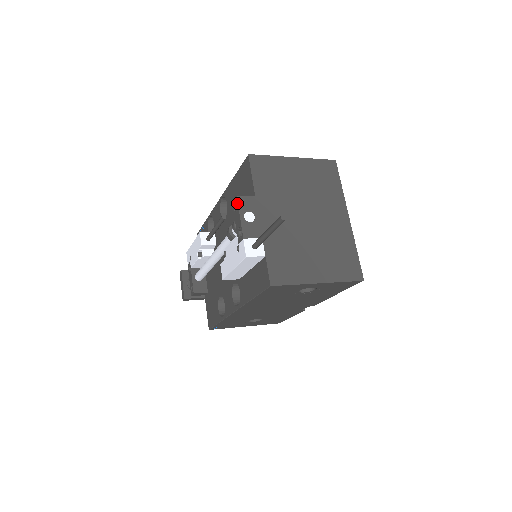
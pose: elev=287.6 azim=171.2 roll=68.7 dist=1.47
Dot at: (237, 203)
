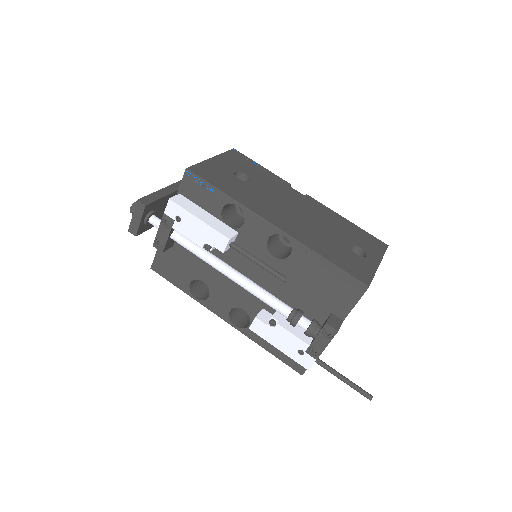
Dot at: occluded
